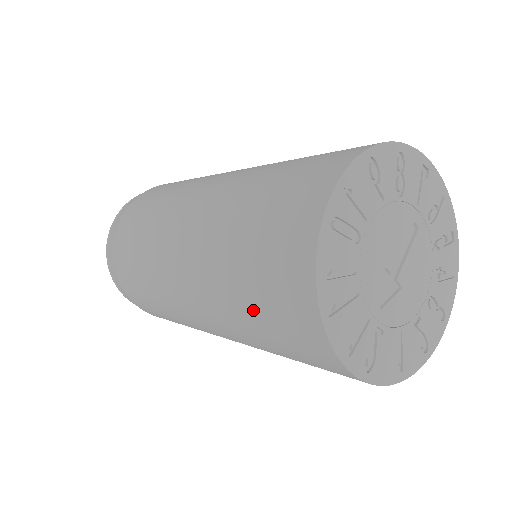
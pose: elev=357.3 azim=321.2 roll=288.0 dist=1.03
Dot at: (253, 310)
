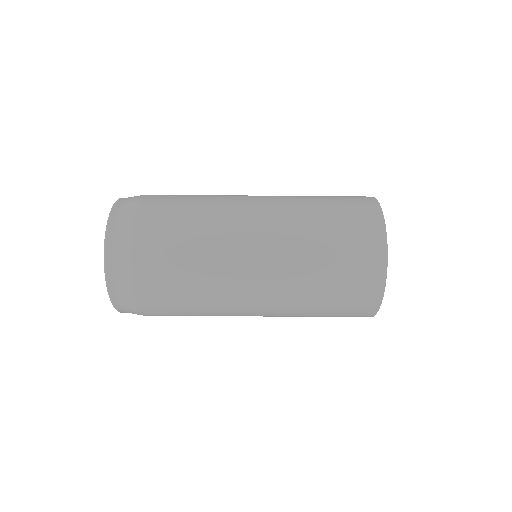
Dot at: (329, 304)
